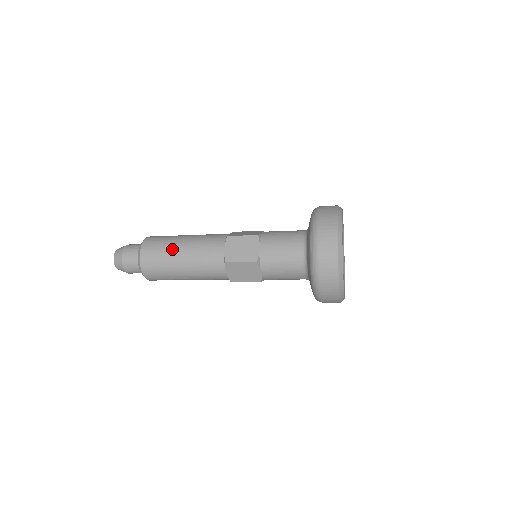
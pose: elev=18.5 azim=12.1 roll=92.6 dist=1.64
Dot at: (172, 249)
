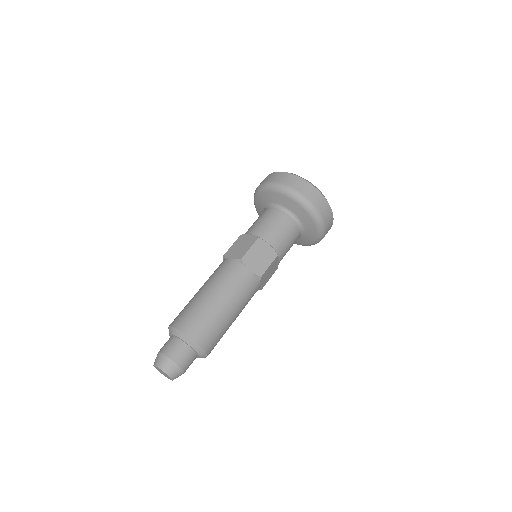
Dot at: (215, 311)
